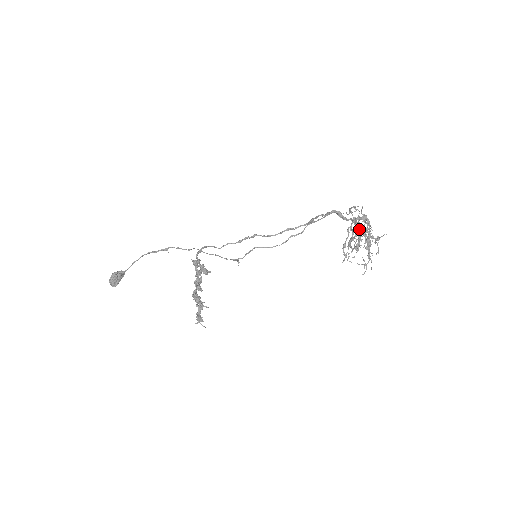
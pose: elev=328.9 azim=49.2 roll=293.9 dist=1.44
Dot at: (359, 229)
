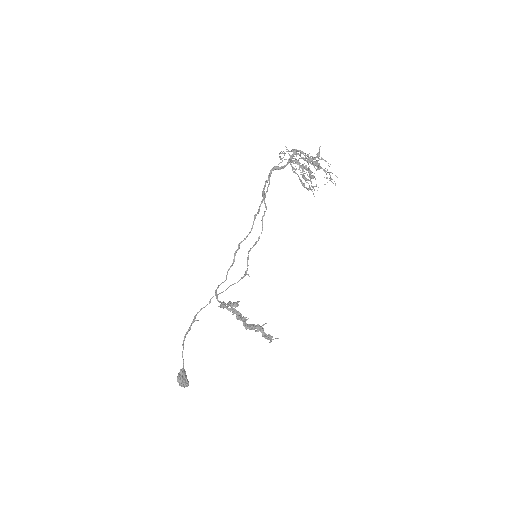
Dot at: (300, 163)
